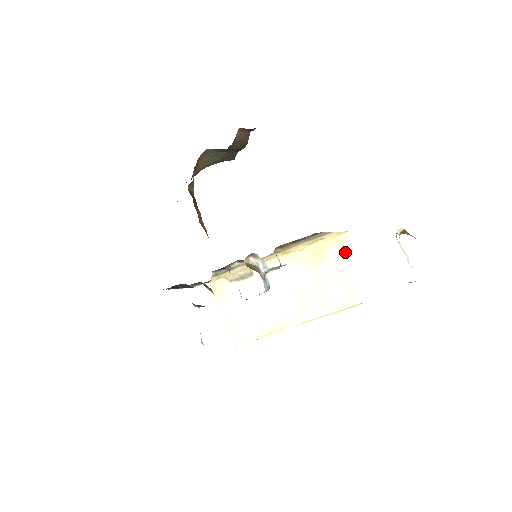
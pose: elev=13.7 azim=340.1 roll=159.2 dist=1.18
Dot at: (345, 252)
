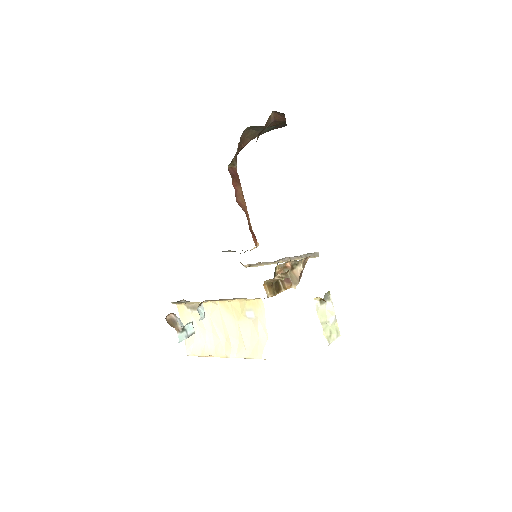
Dot at: (258, 314)
